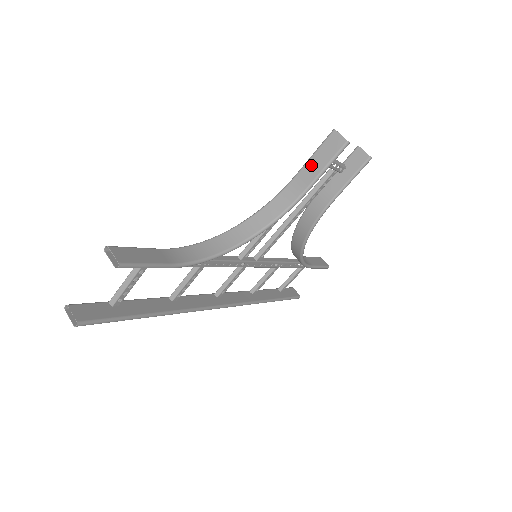
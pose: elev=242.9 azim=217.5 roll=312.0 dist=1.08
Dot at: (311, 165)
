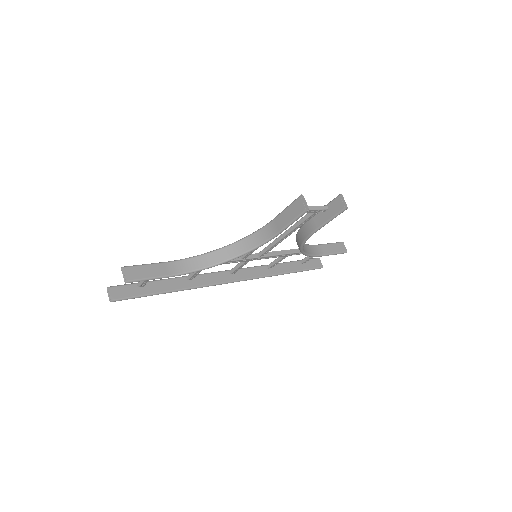
Dot at: (283, 216)
